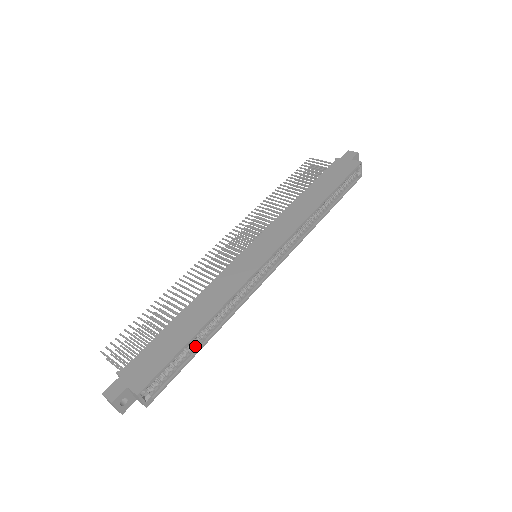
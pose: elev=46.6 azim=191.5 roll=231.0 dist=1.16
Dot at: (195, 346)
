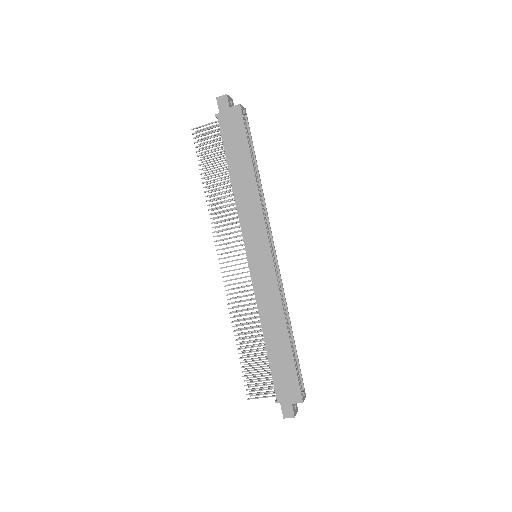
Dot at: (292, 346)
